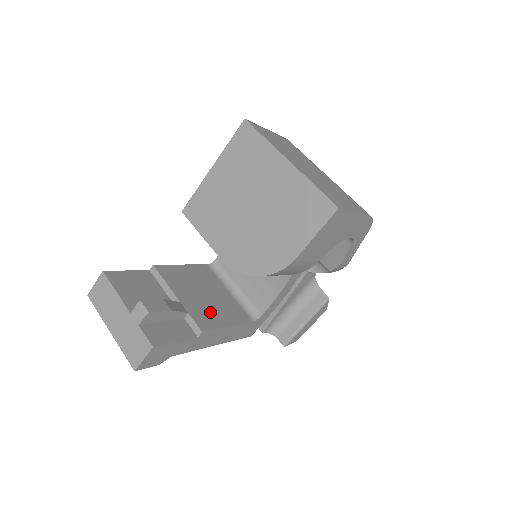
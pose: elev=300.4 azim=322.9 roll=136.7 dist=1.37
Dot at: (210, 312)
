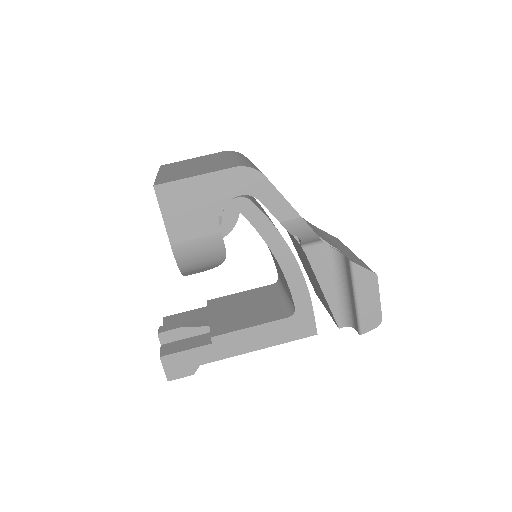
Dot at: (236, 321)
